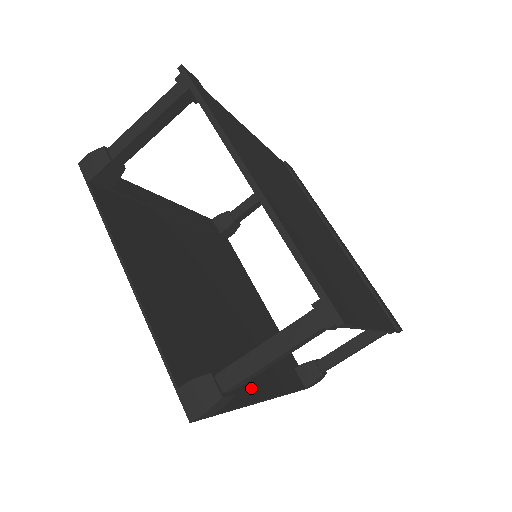
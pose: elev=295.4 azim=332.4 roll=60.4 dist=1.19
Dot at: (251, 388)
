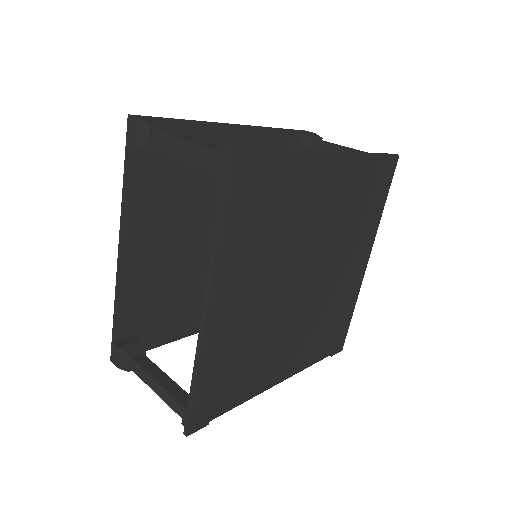
Dot at: (190, 327)
